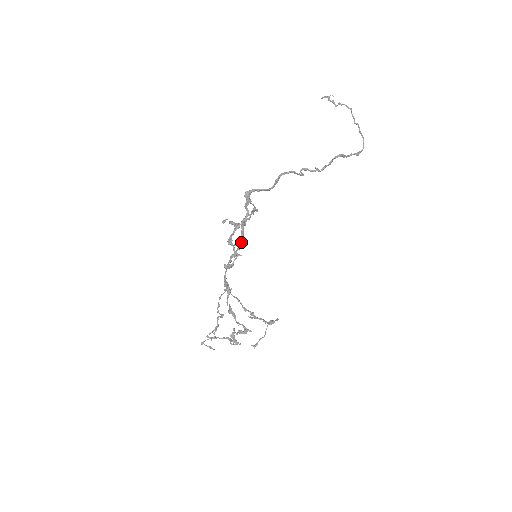
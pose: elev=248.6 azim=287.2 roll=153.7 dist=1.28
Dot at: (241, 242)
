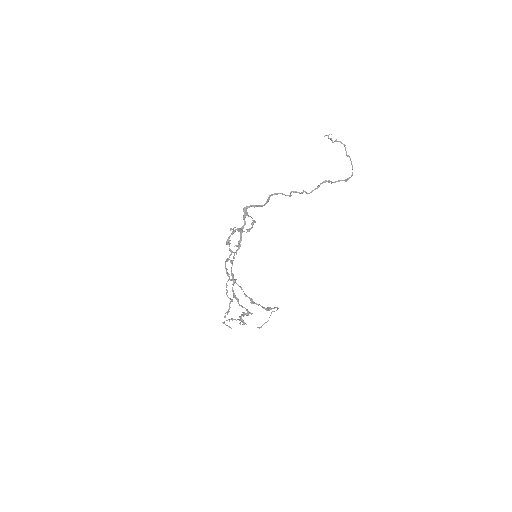
Dot at: (228, 242)
